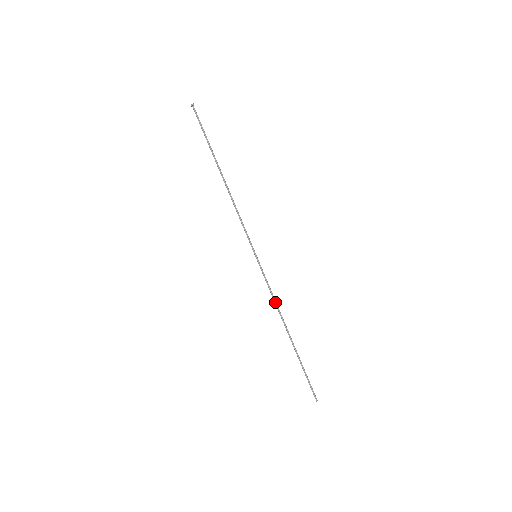
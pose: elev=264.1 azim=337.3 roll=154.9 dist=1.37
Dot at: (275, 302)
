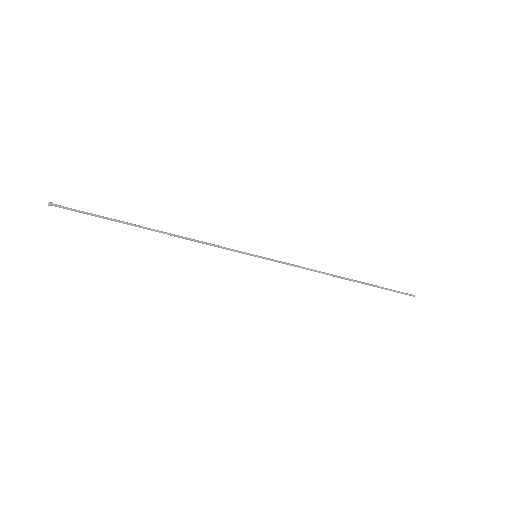
Dot at: occluded
